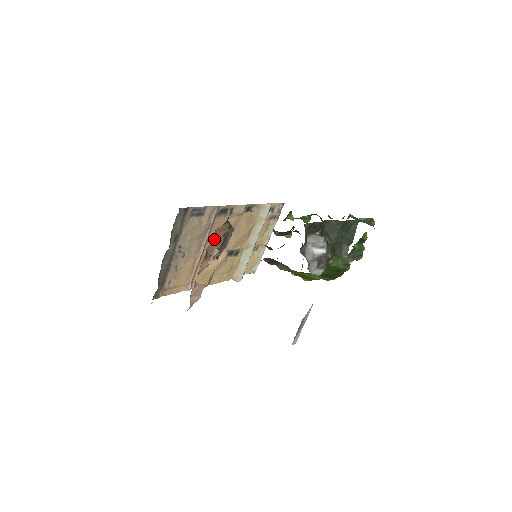
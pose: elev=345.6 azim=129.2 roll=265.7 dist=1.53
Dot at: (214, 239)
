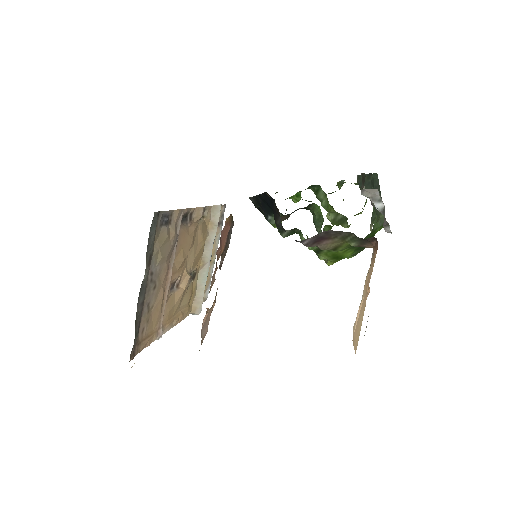
Dot at: (222, 238)
